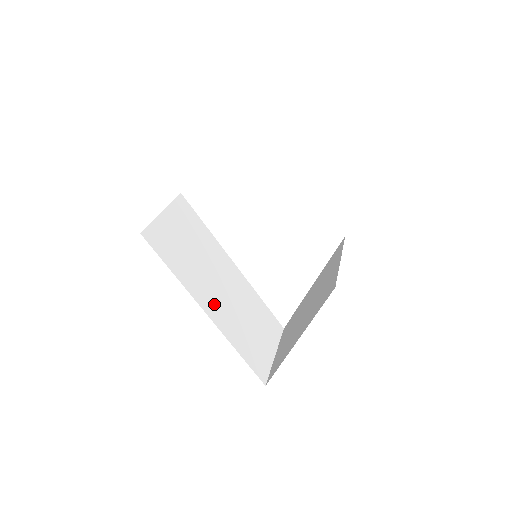
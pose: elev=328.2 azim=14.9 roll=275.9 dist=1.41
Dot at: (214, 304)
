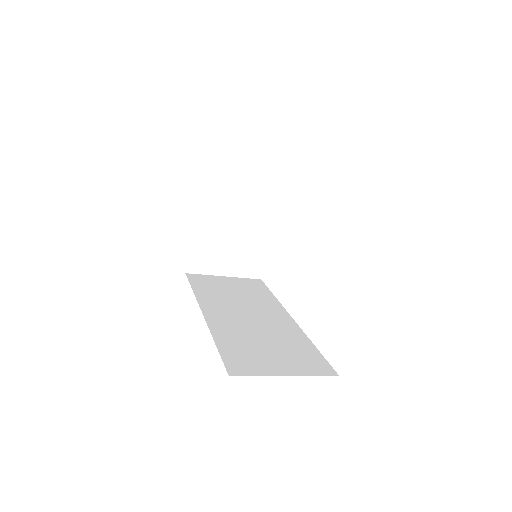
Dot at: (222, 315)
